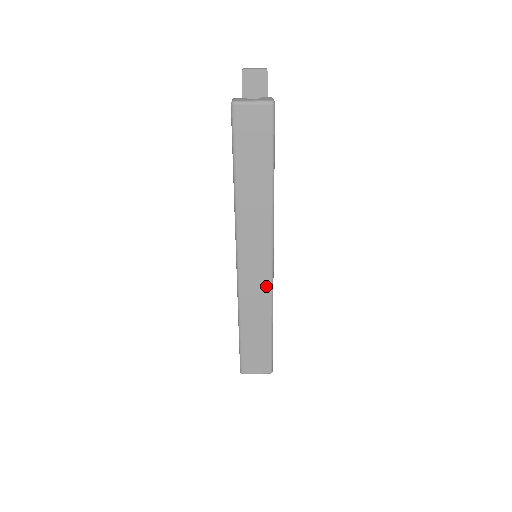
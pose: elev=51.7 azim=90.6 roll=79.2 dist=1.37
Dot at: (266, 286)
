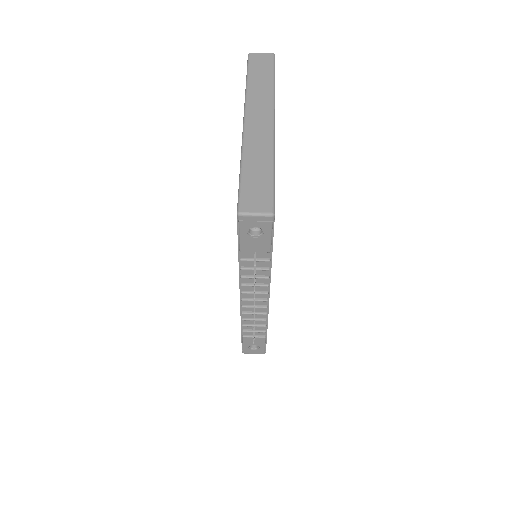
Dot at: (268, 136)
